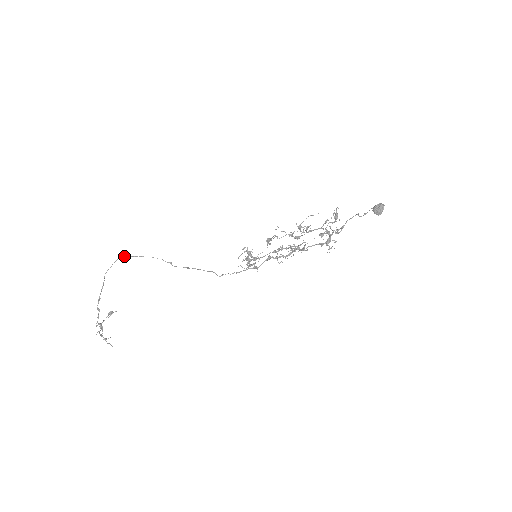
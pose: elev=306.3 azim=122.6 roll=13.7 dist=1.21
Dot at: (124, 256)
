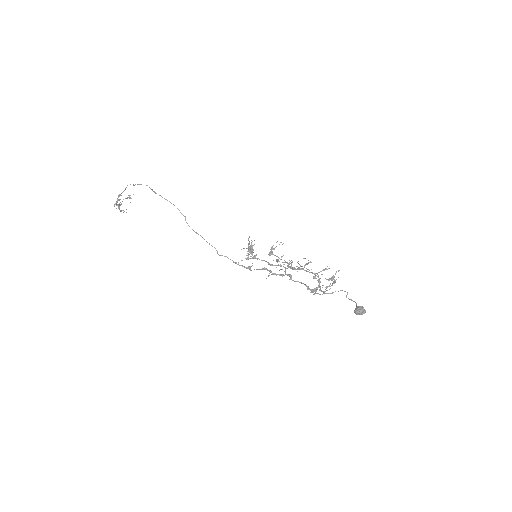
Dot at: (147, 185)
